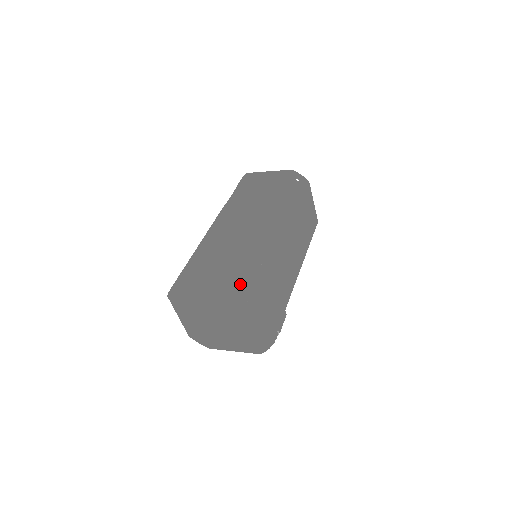
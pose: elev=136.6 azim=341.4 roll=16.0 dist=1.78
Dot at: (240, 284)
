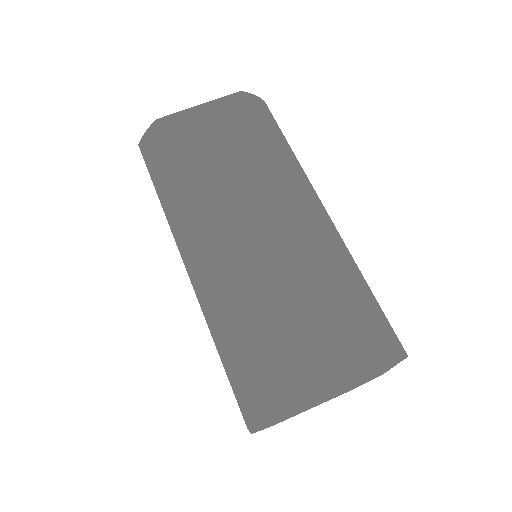
Dot at: (388, 350)
